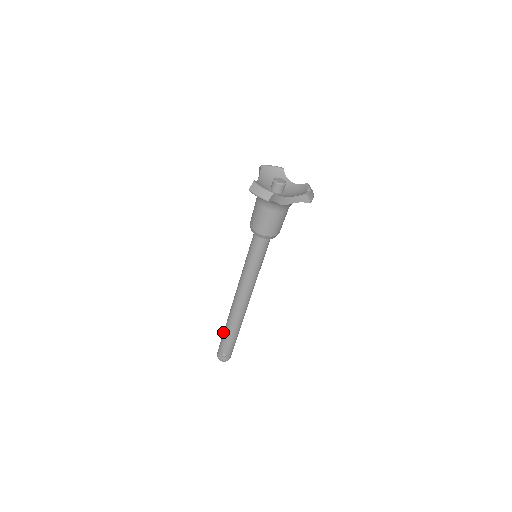
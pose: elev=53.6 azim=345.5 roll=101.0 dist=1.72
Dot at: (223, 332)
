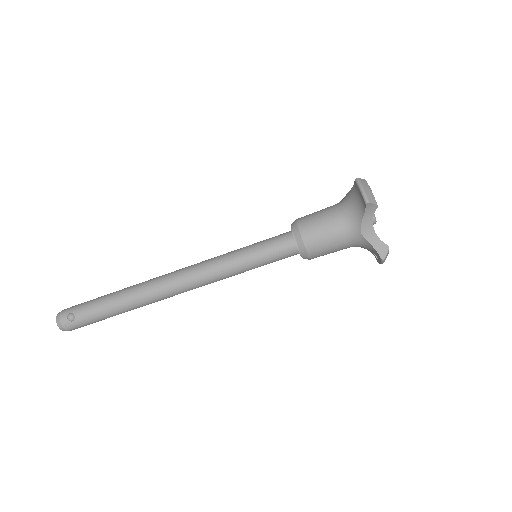
Dot at: (107, 294)
